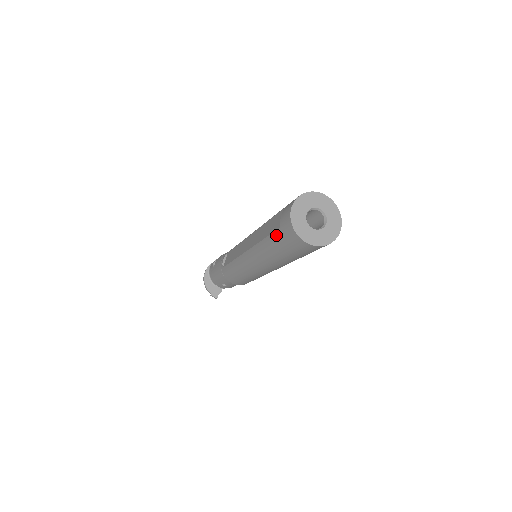
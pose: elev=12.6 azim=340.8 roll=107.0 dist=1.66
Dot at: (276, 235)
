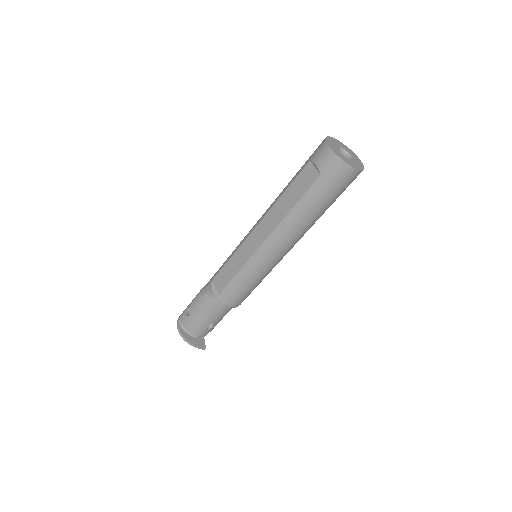
Dot at: (317, 186)
